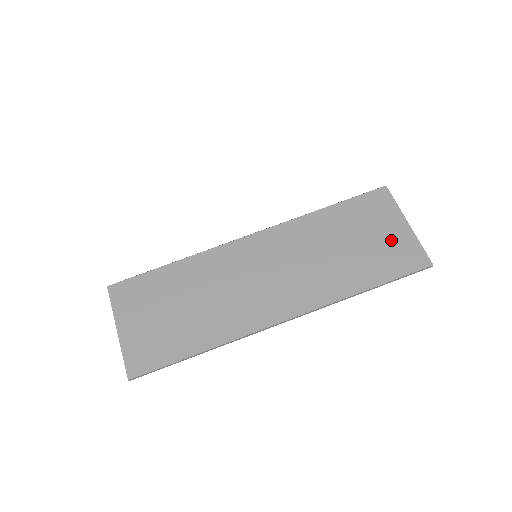
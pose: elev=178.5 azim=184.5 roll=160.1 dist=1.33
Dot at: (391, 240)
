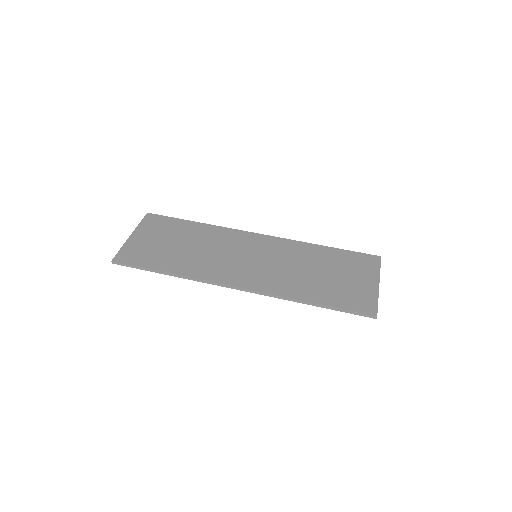
Dot at: (357, 286)
